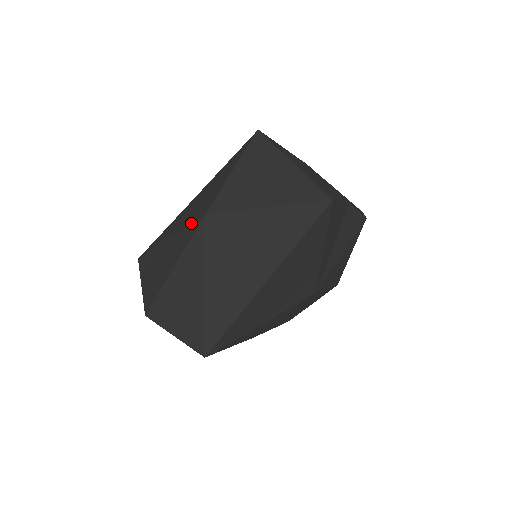
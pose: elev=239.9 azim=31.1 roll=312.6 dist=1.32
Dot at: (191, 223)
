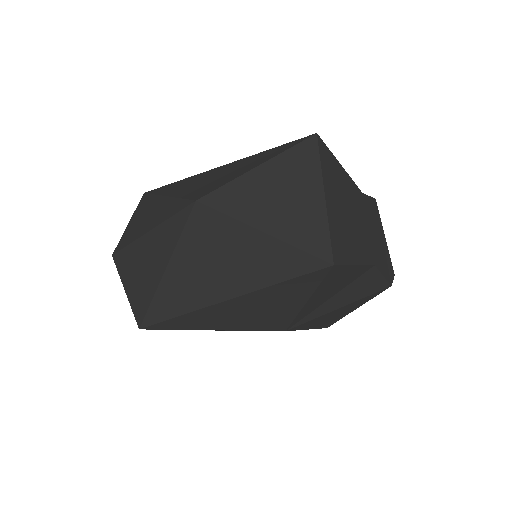
Dot at: (184, 198)
